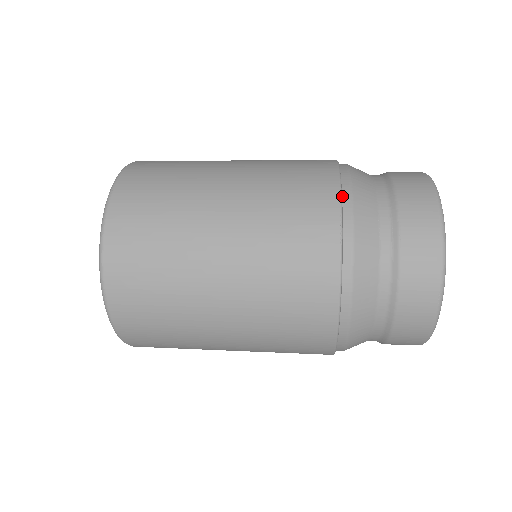
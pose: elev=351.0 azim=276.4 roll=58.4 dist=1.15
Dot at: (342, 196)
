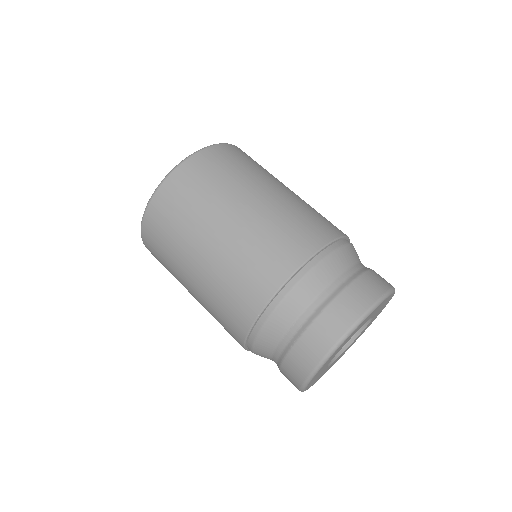
Dot at: (247, 348)
